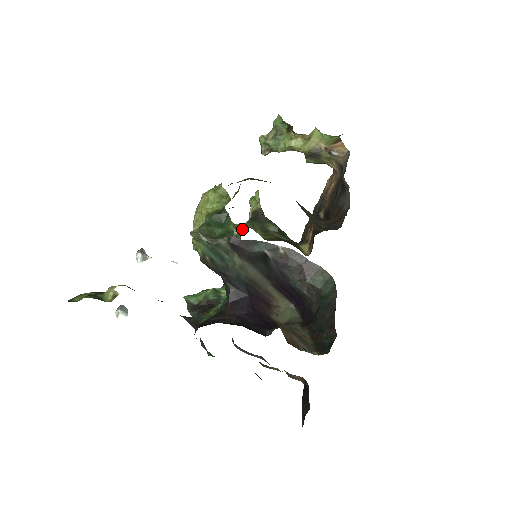
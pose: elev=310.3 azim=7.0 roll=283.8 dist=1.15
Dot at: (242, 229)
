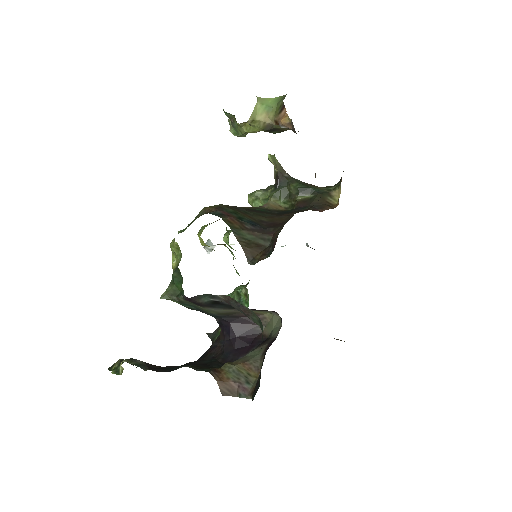
Dot at: occluded
